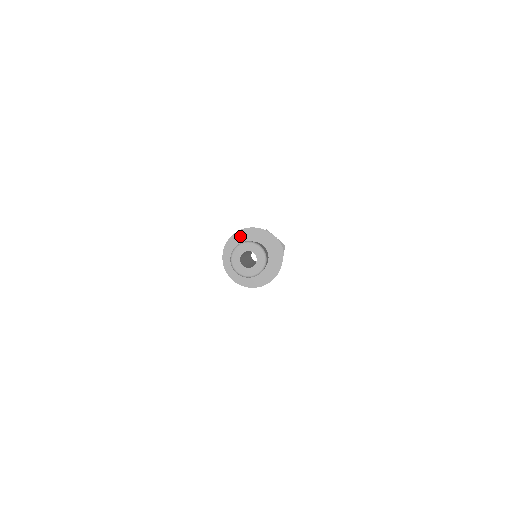
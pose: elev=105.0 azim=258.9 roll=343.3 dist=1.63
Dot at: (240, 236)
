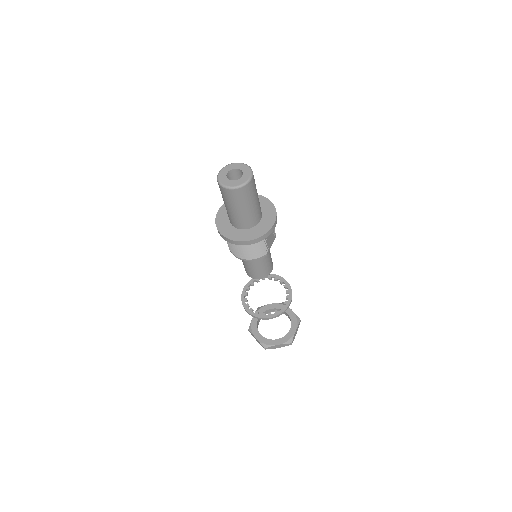
Dot at: occluded
